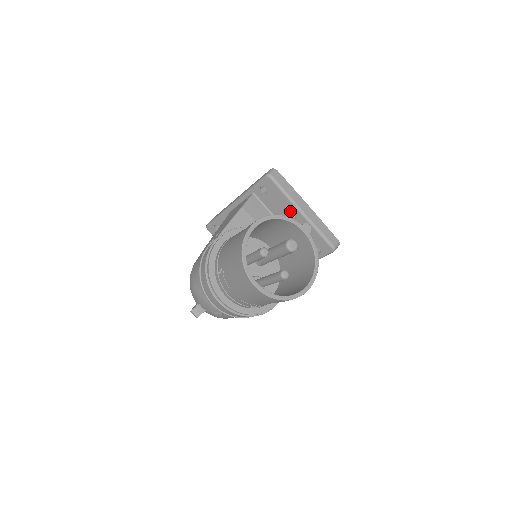
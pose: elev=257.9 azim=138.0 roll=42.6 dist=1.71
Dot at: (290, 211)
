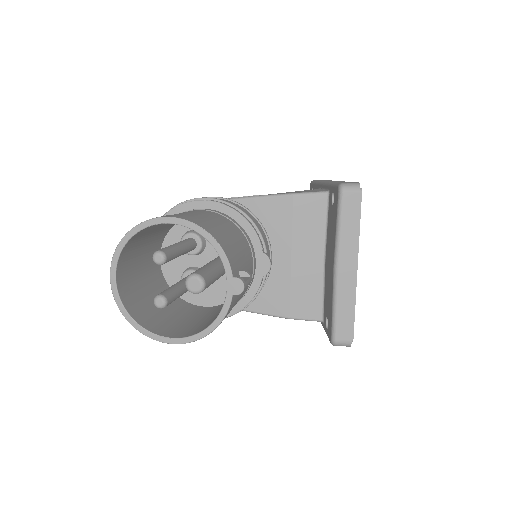
Dot at: (332, 251)
